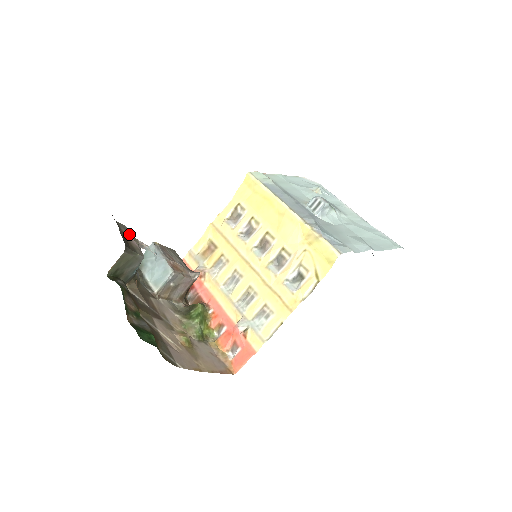
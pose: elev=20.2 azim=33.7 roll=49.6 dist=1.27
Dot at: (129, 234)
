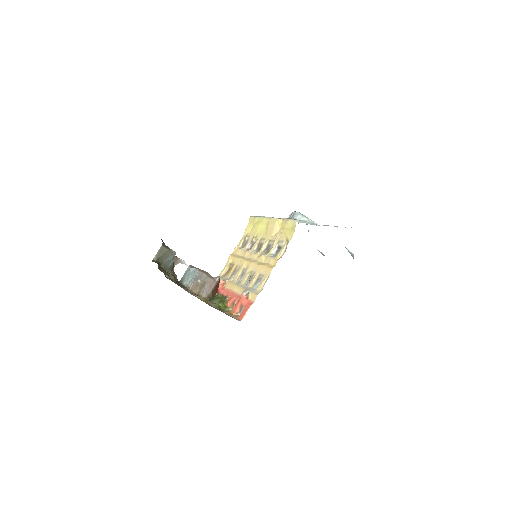
Dot at: occluded
